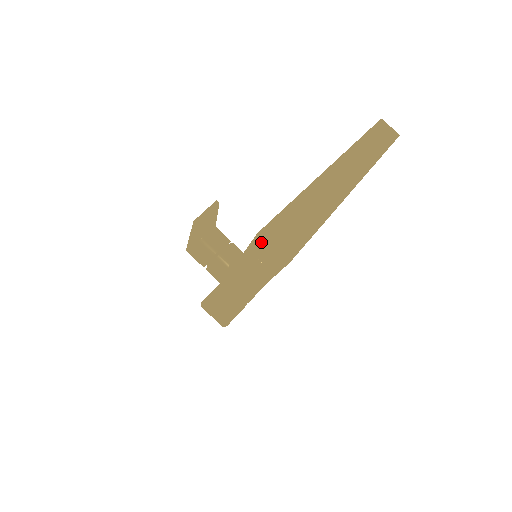
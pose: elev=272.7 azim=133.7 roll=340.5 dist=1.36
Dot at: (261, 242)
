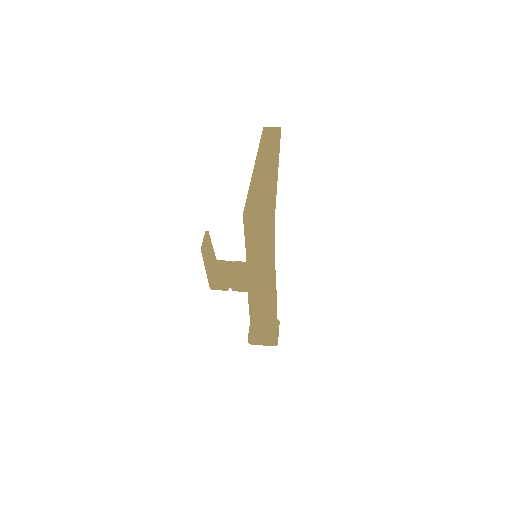
Dot at: (249, 217)
